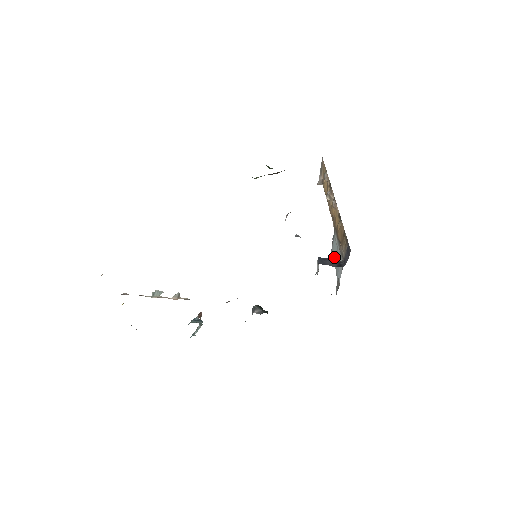
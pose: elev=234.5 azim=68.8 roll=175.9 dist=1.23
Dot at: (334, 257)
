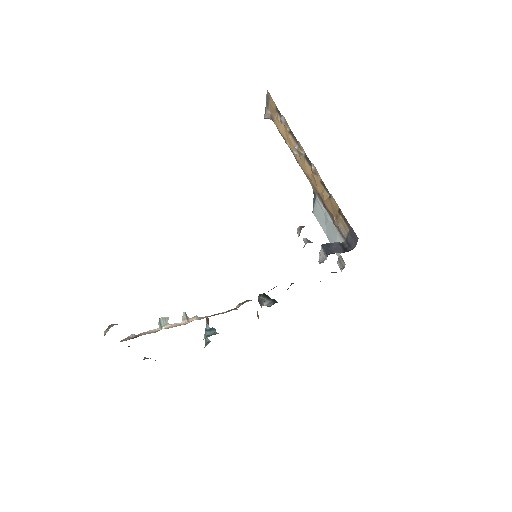
Dot at: (321, 222)
